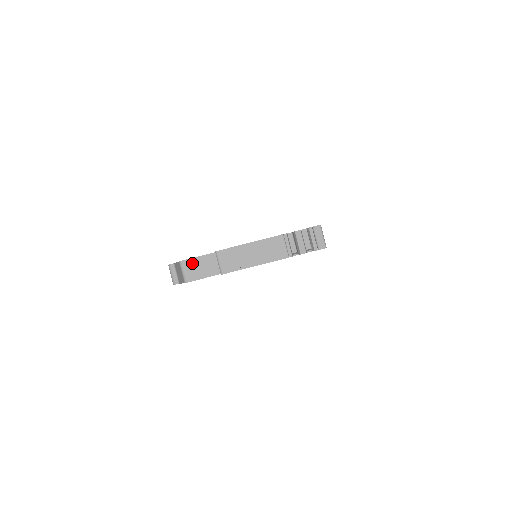
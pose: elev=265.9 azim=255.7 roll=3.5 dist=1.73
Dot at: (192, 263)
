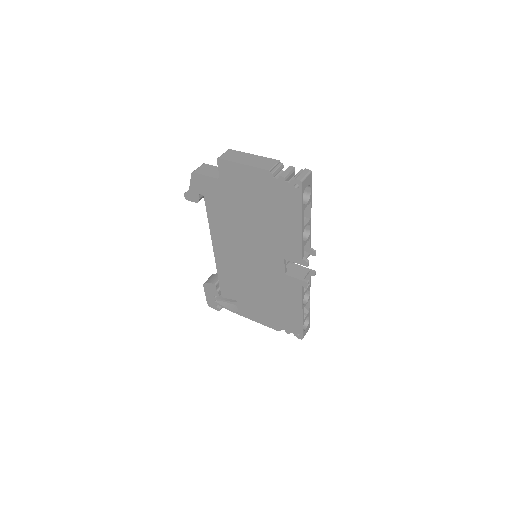
Dot at: (209, 167)
